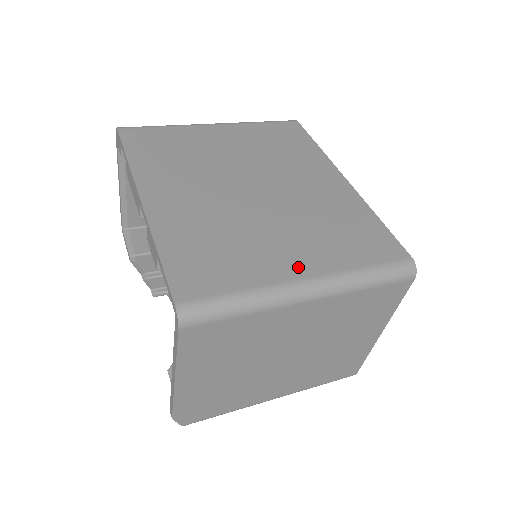
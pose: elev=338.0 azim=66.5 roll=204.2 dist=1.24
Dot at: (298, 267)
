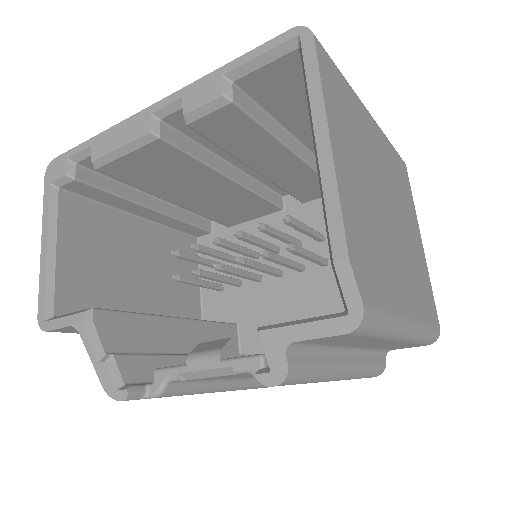
Dot at: occluded
